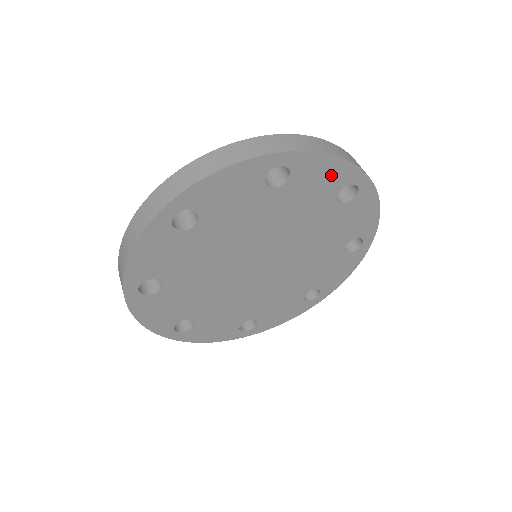
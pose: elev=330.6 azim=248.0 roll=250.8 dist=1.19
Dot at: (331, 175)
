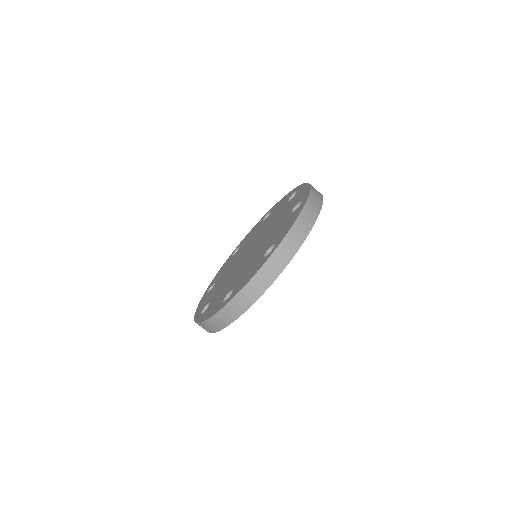
Dot at: occluded
